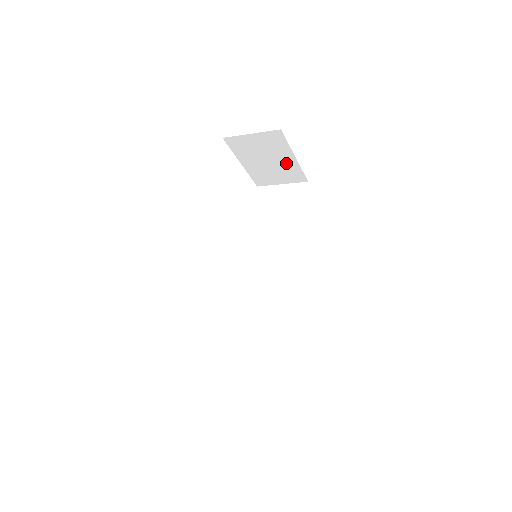
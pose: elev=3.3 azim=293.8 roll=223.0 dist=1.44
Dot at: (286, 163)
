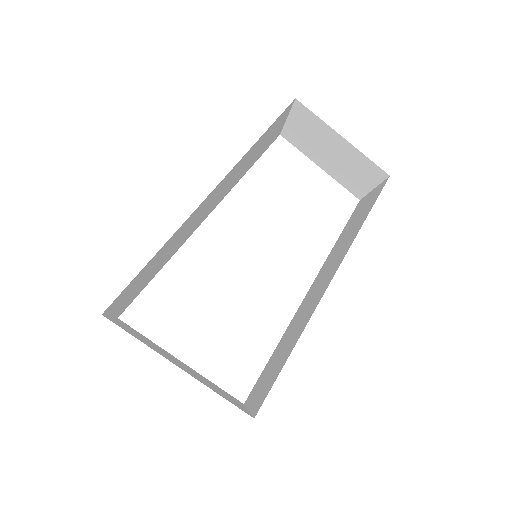
Dot at: (345, 150)
